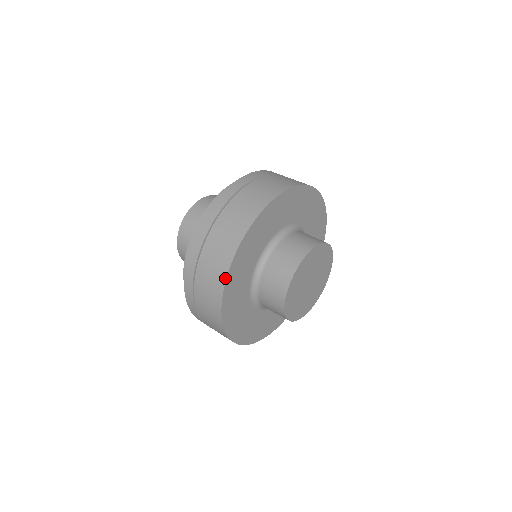
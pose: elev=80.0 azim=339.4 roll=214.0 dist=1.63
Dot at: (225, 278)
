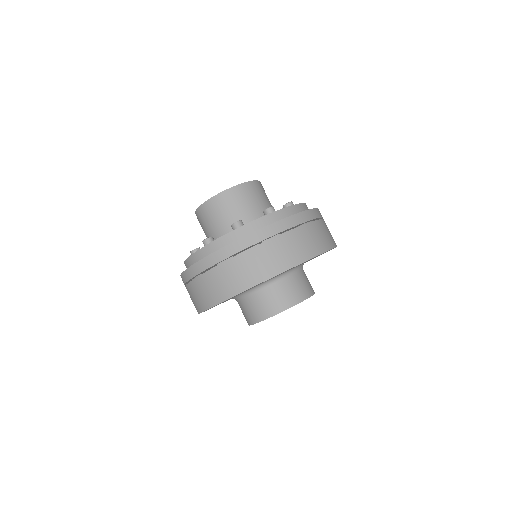
Dot at: (251, 287)
